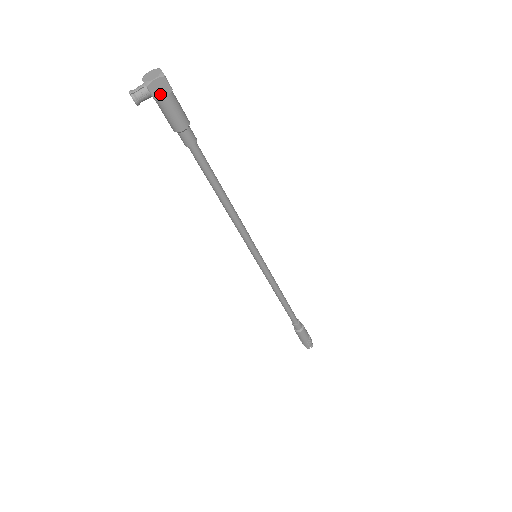
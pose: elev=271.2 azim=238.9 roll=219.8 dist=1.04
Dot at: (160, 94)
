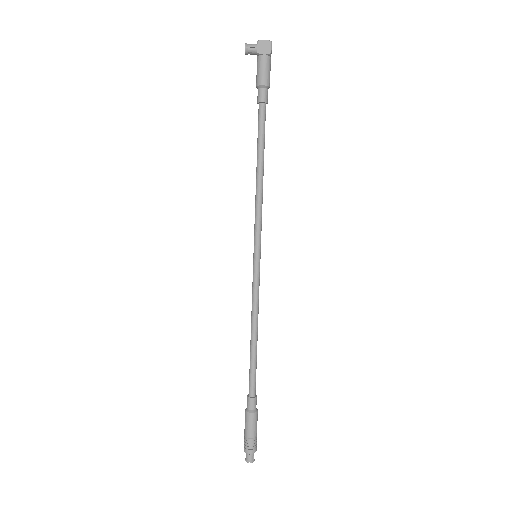
Dot at: (262, 51)
